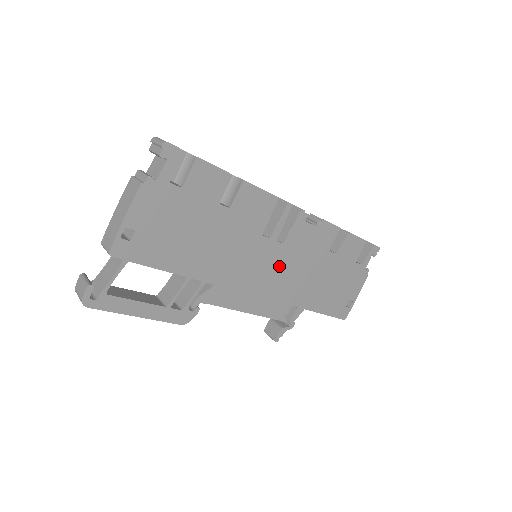
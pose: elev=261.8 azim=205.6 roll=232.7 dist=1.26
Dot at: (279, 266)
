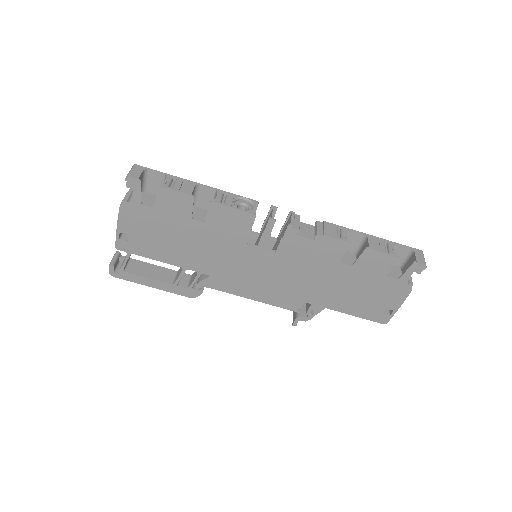
Dot at: (277, 269)
